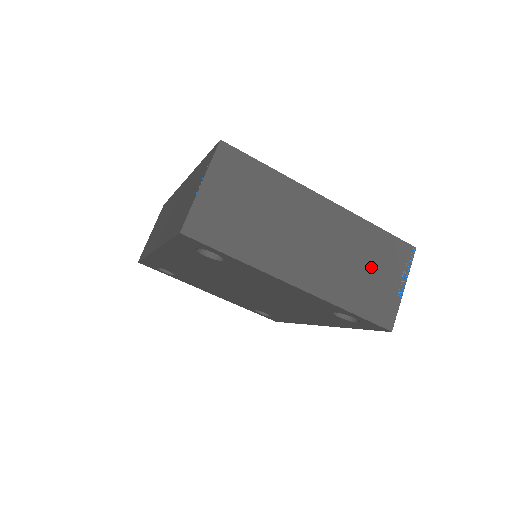
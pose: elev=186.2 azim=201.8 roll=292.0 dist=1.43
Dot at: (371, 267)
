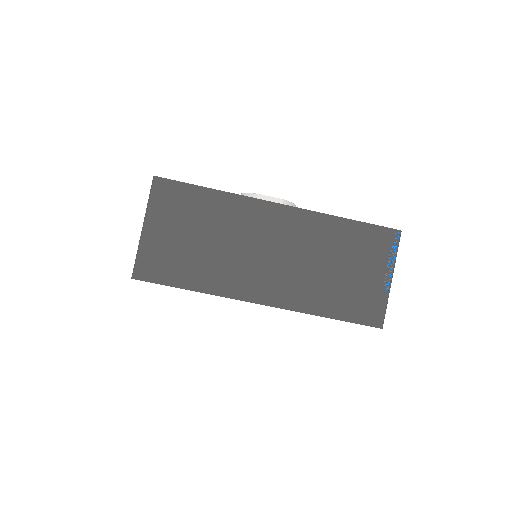
Dot at: (346, 265)
